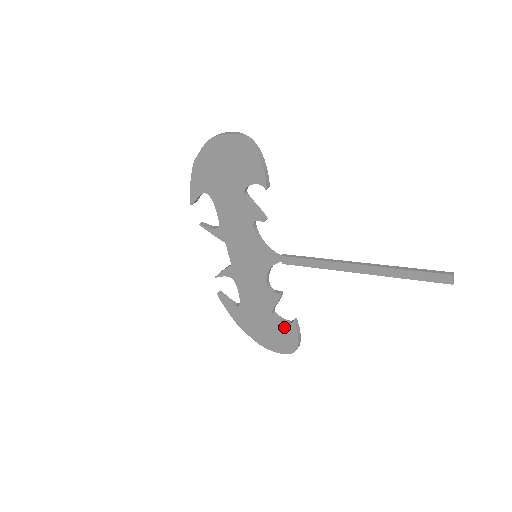
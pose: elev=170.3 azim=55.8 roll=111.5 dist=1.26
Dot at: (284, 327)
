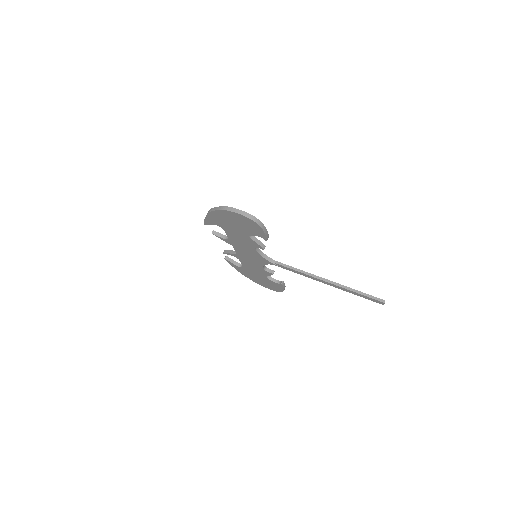
Dot at: (274, 283)
